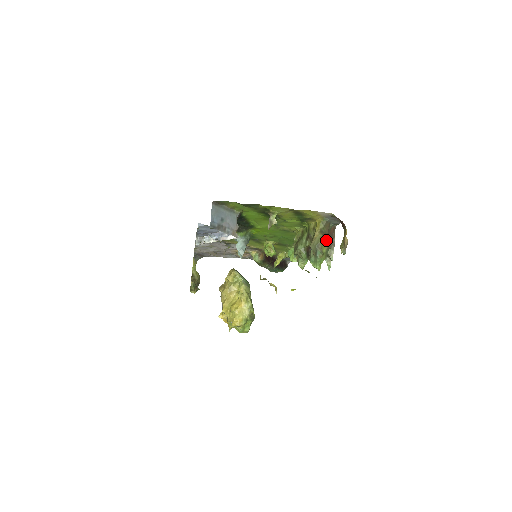
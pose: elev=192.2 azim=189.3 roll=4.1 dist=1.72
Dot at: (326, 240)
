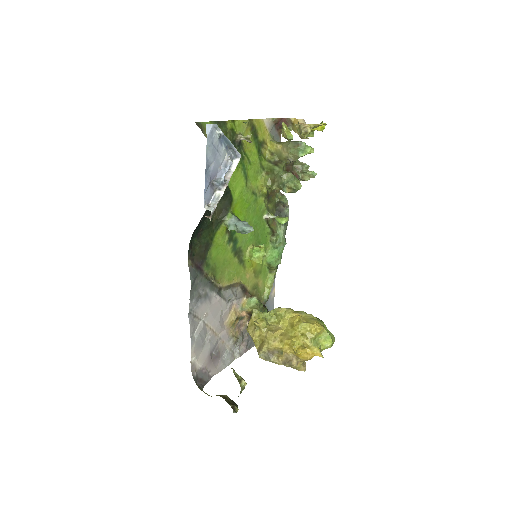
Dot at: occluded
